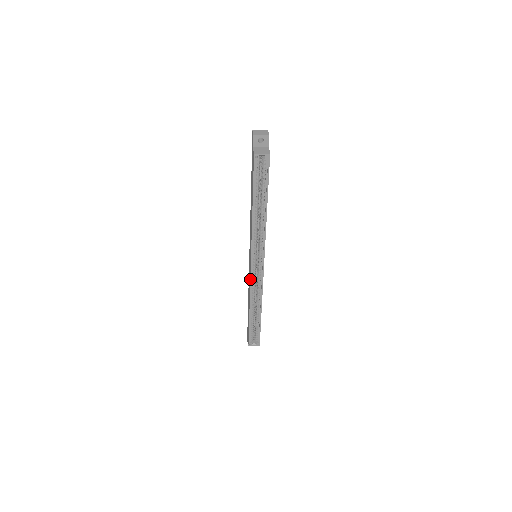
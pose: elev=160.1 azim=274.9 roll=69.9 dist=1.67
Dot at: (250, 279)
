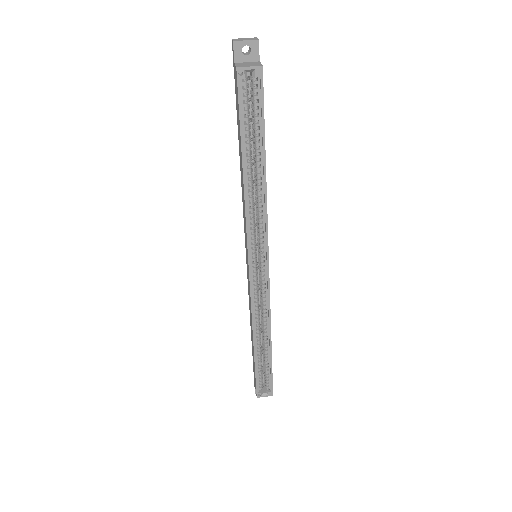
Dot at: (250, 291)
